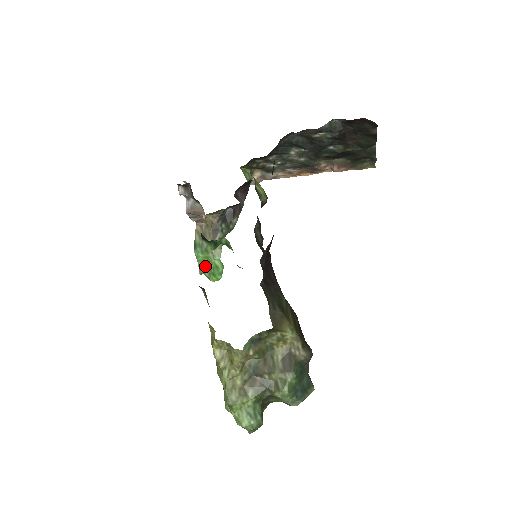
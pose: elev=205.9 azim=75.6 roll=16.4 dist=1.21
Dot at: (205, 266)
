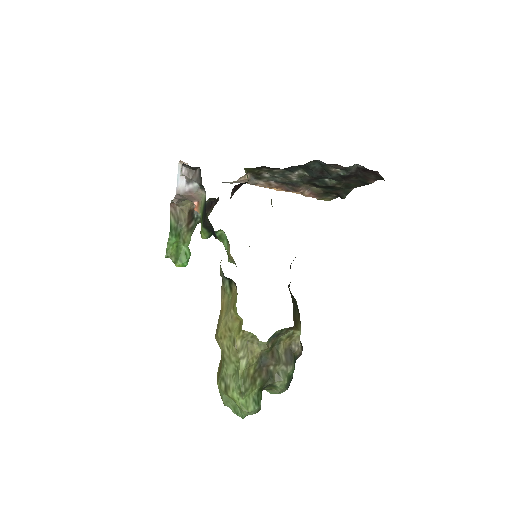
Dot at: (173, 250)
